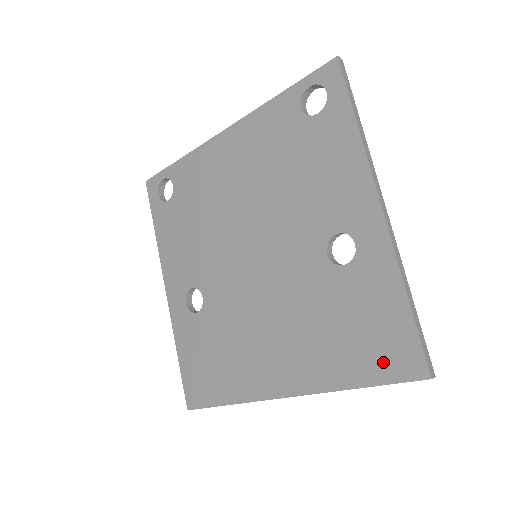
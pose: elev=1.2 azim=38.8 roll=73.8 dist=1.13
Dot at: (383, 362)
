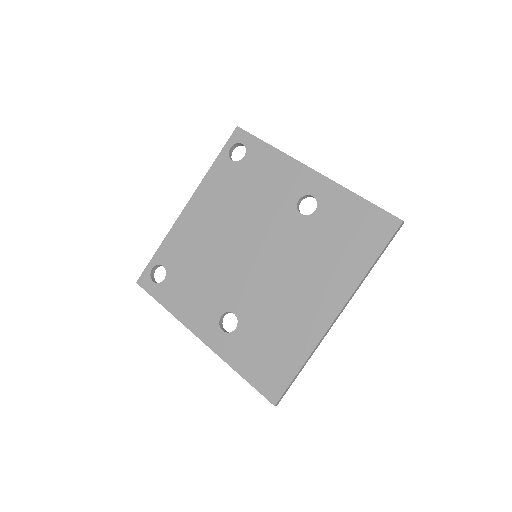
Dot at: (375, 237)
